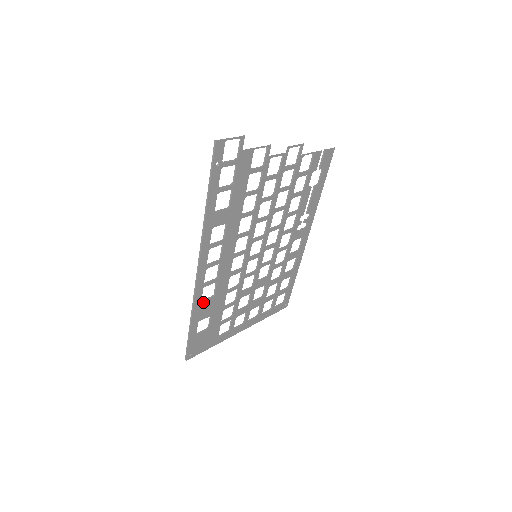
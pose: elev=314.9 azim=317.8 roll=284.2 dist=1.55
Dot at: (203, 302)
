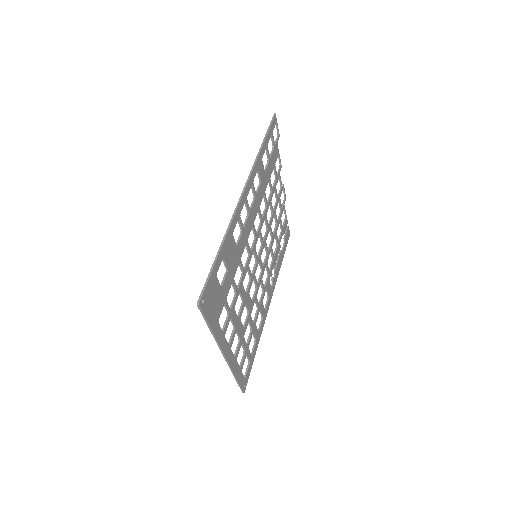
Dot at: (232, 237)
